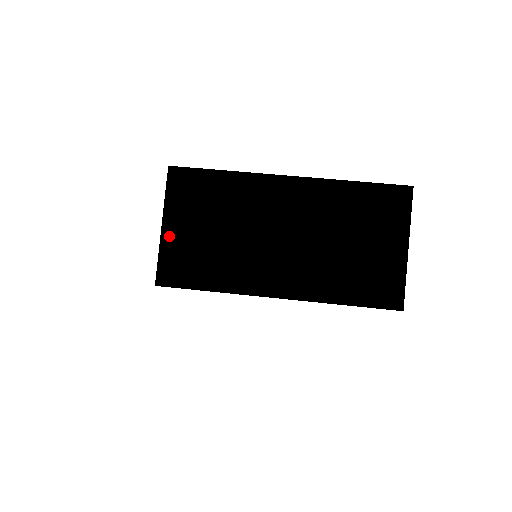
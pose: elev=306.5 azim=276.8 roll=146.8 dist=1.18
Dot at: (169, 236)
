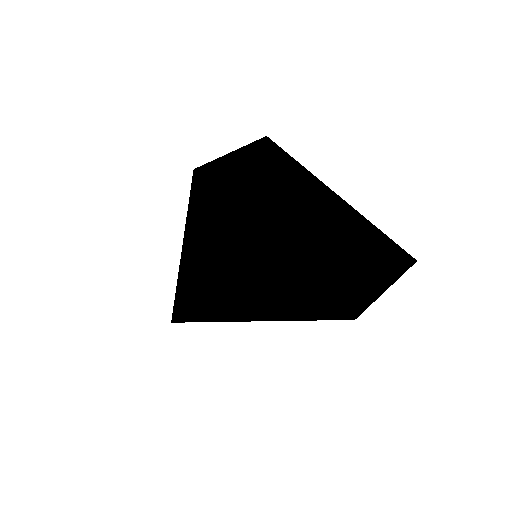
Dot at: (231, 159)
